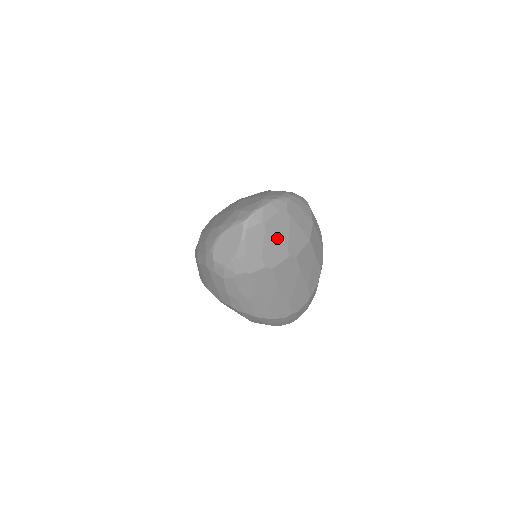
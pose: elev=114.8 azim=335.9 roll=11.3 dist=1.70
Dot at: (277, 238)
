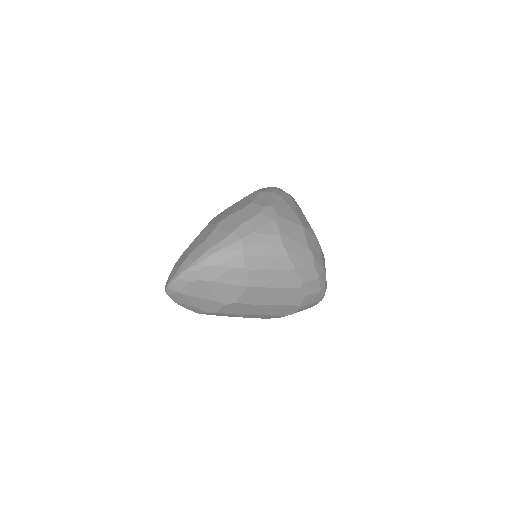
Dot at: (201, 297)
